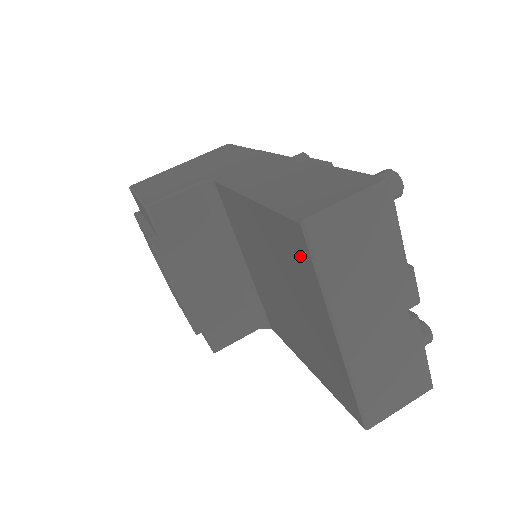
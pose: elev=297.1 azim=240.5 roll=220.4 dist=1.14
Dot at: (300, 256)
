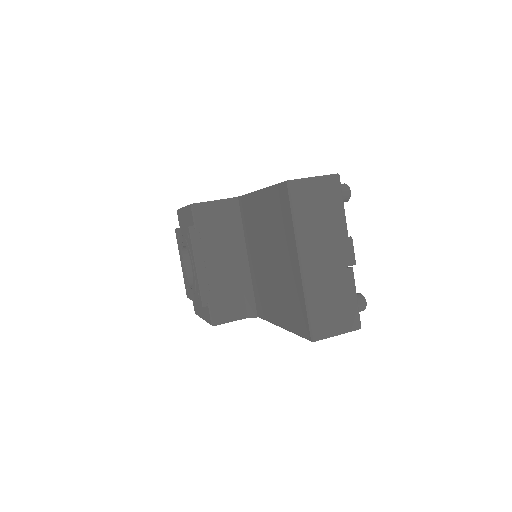
Dot at: (284, 209)
